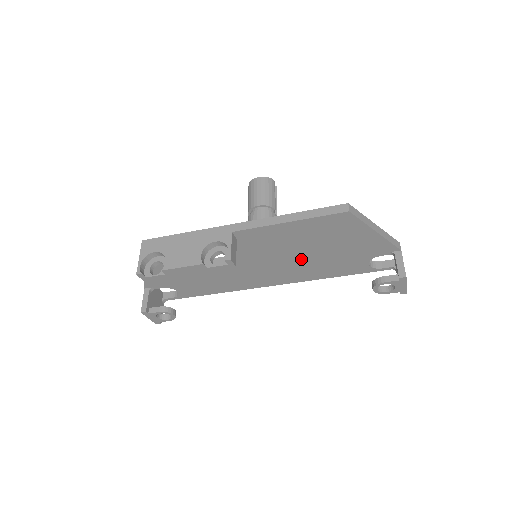
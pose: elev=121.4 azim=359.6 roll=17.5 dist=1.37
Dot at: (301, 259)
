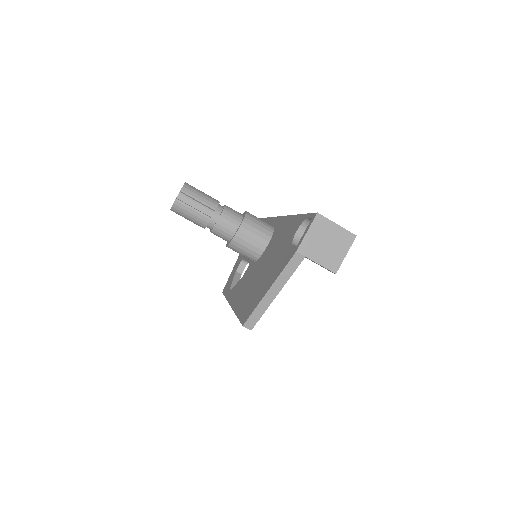
Dot at: occluded
